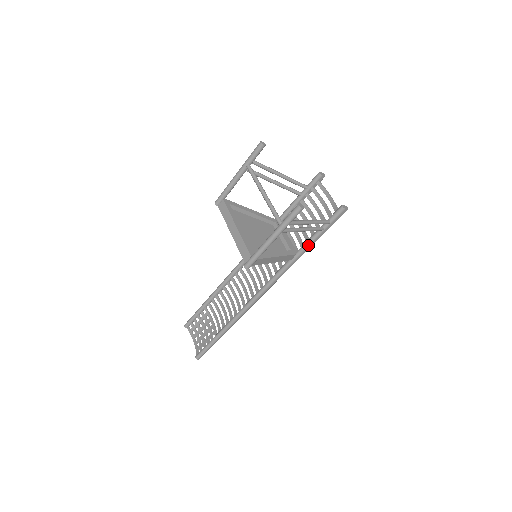
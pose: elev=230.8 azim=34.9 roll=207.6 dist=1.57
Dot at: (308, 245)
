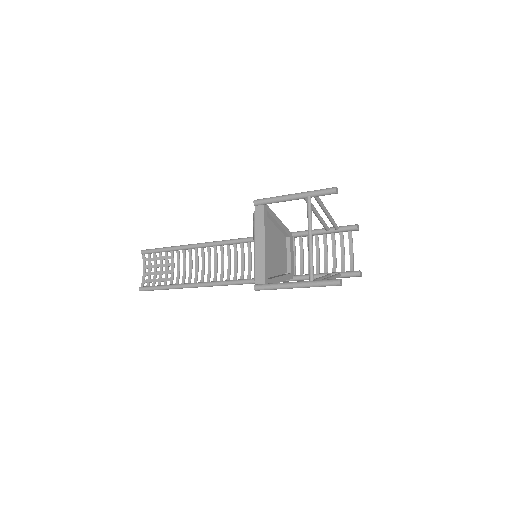
Dot at: (308, 279)
